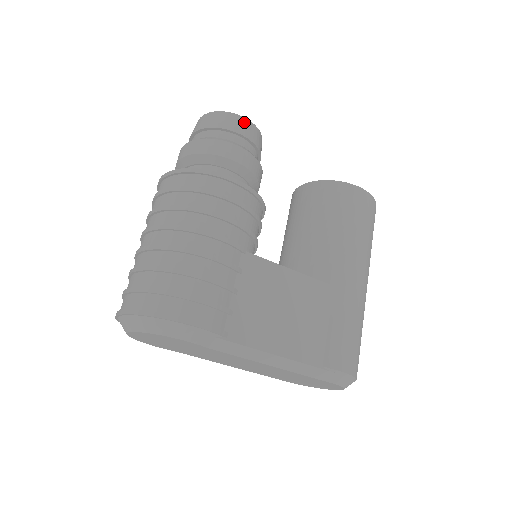
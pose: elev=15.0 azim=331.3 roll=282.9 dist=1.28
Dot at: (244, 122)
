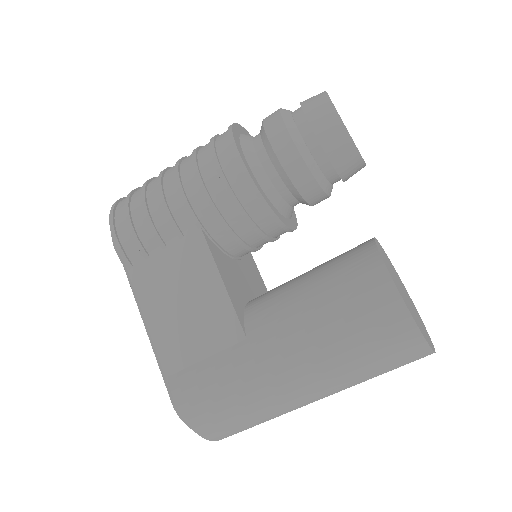
Dot at: (331, 116)
